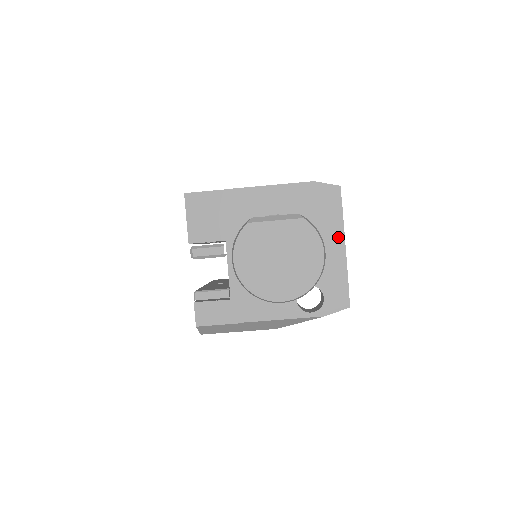
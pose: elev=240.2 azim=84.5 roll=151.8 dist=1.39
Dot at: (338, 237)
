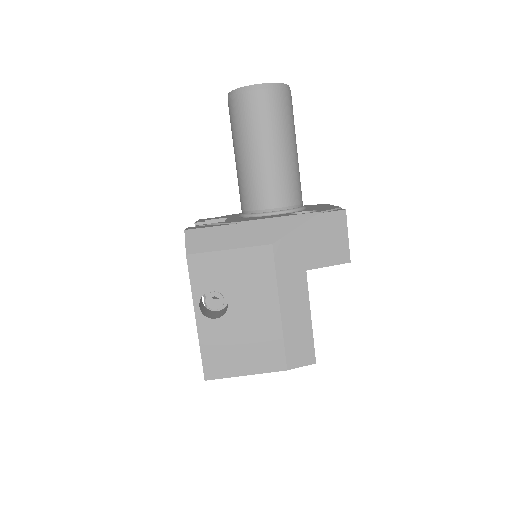
Dot at: occluded
